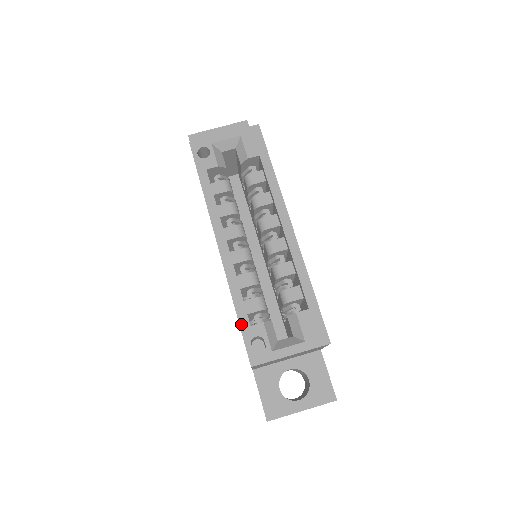
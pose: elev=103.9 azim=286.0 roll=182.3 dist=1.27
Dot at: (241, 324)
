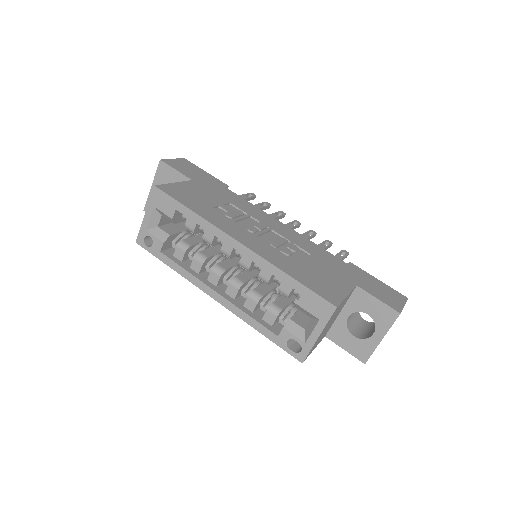
Dot at: (272, 340)
